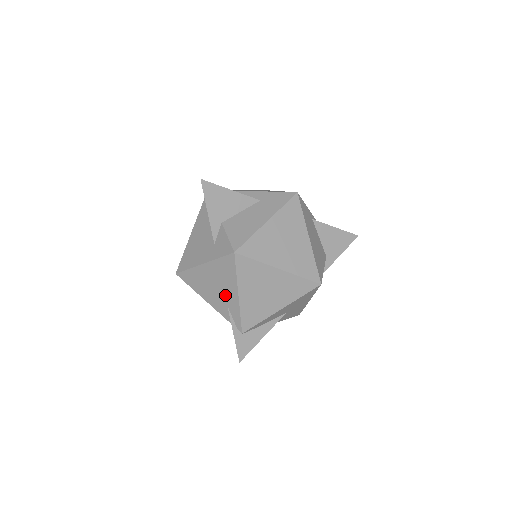
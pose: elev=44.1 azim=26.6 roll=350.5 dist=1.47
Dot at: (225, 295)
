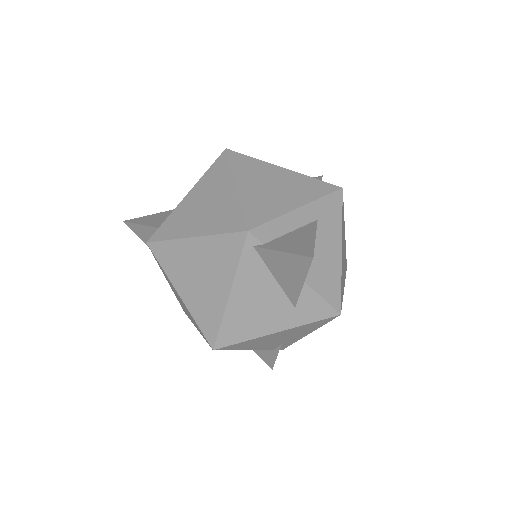
Dot at: (288, 339)
